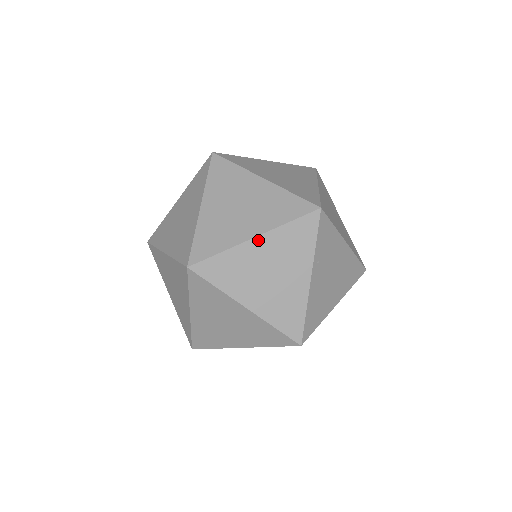
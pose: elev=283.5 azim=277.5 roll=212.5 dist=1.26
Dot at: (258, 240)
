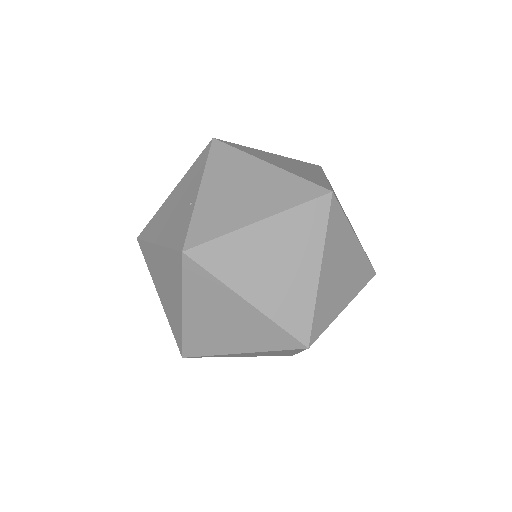
Dot at: (244, 353)
